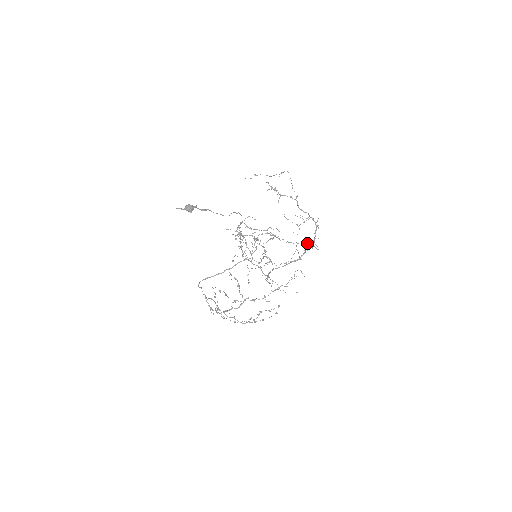
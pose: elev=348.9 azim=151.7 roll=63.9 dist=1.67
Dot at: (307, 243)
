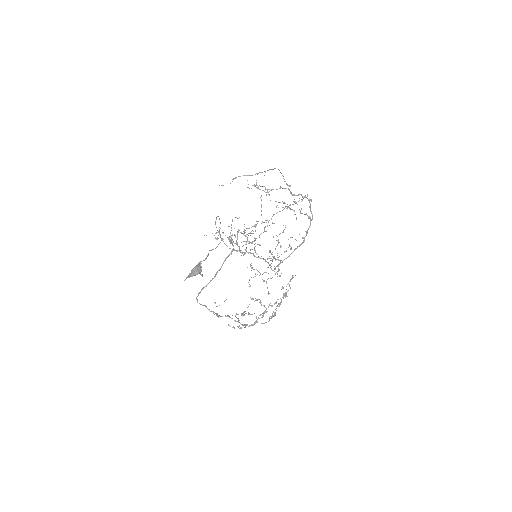
Dot at: occluded
